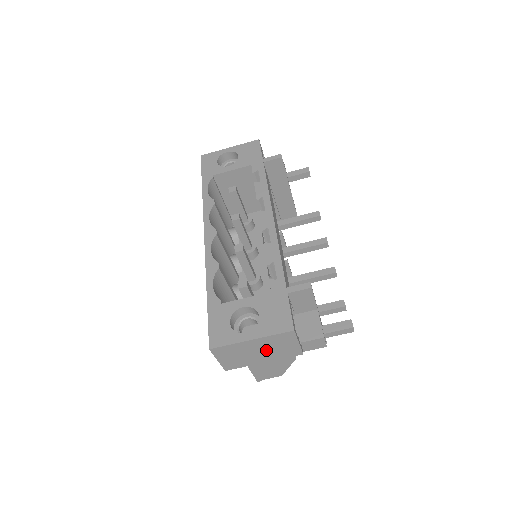
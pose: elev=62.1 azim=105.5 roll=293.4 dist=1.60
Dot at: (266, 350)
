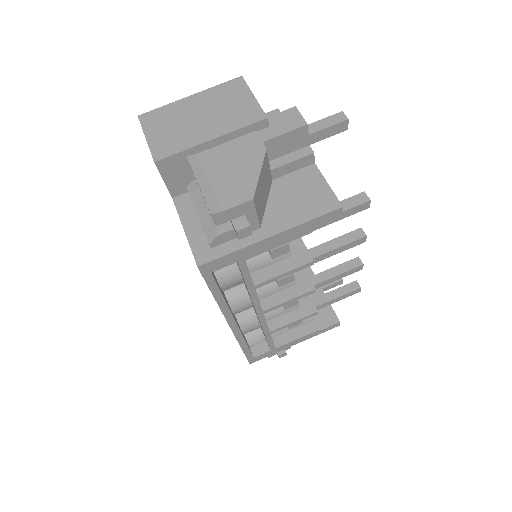
Dot at: (211, 114)
